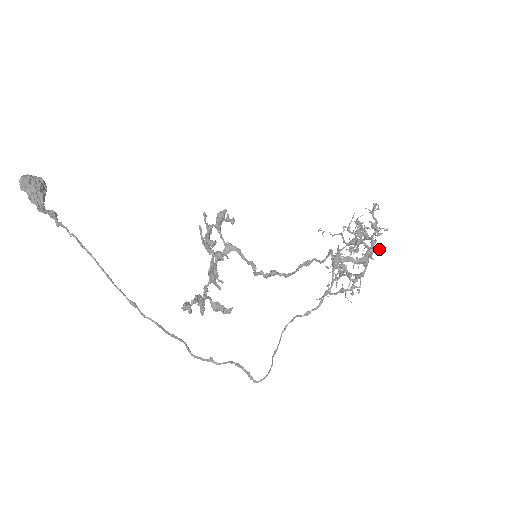
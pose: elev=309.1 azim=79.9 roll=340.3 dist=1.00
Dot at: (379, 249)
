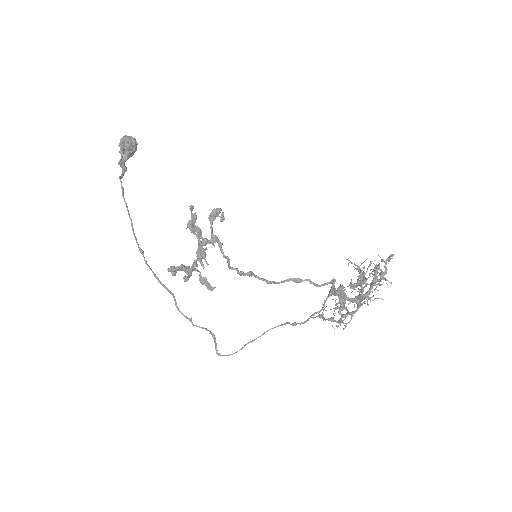
Dot at: (370, 297)
